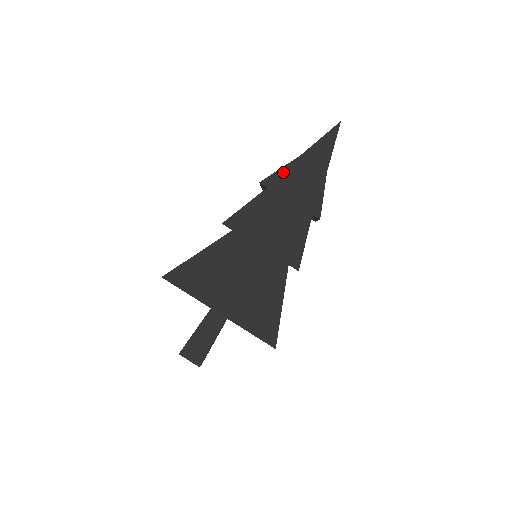
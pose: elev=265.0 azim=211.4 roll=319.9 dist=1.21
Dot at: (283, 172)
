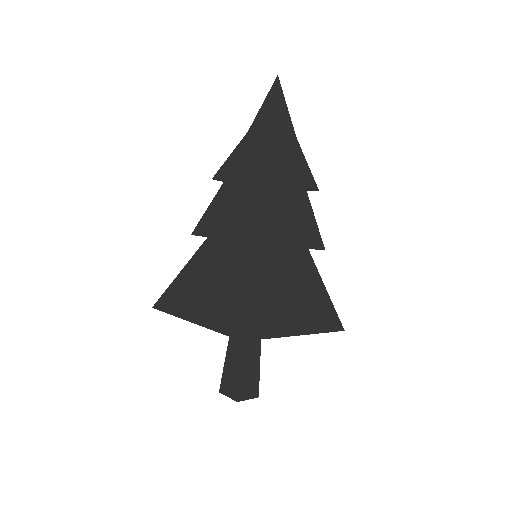
Dot at: (273, 155)
